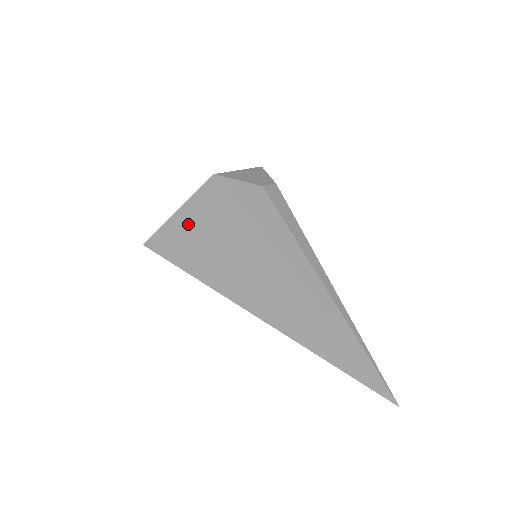
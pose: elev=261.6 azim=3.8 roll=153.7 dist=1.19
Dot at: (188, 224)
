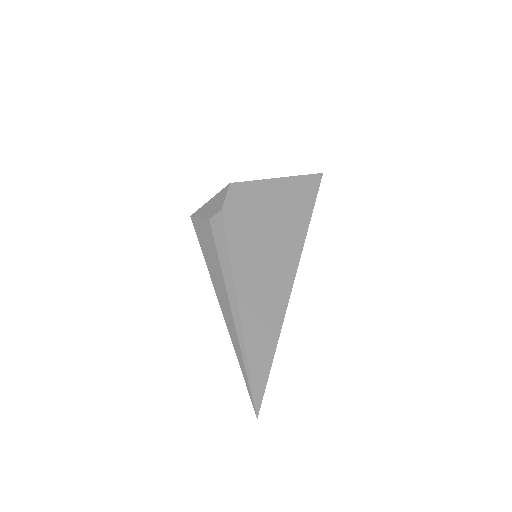
Dot at: occluded
